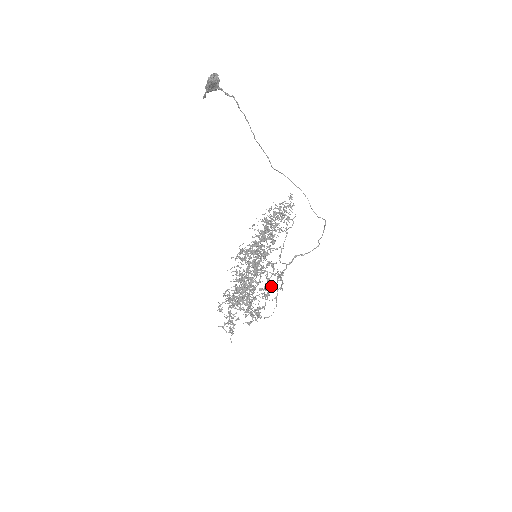
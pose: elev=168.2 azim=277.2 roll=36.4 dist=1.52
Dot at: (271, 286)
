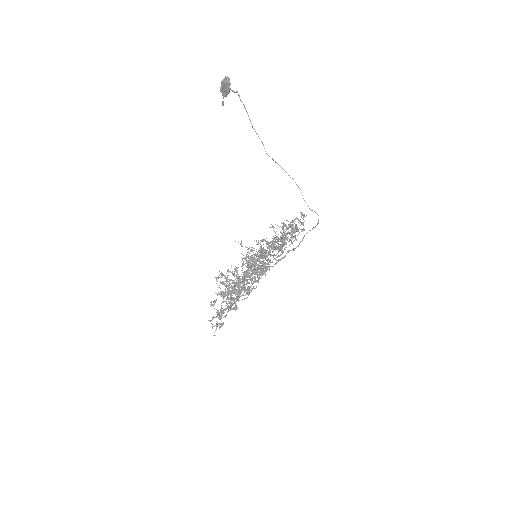
Dot at: (254, 267)
